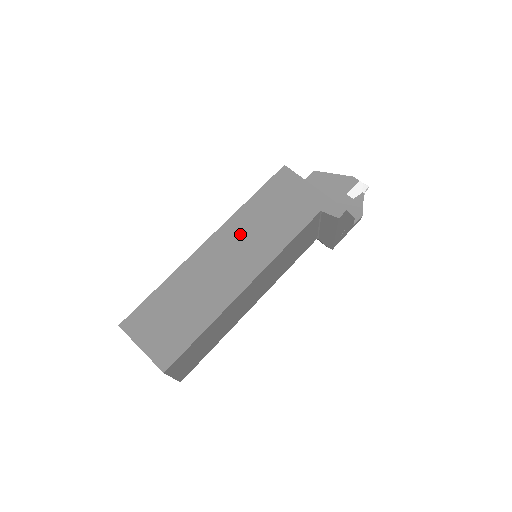
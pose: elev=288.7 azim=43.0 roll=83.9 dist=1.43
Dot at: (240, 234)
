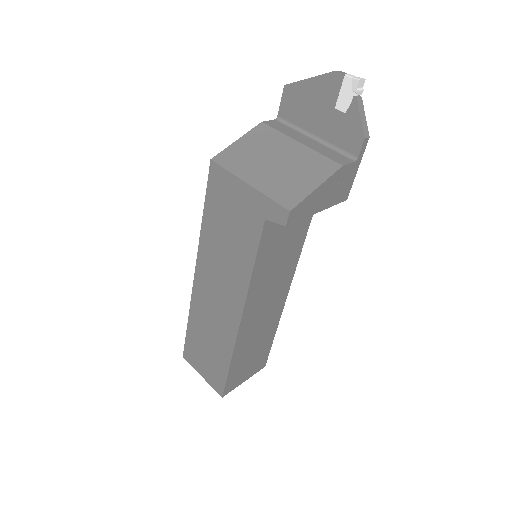
Dot at: (212, 264)
